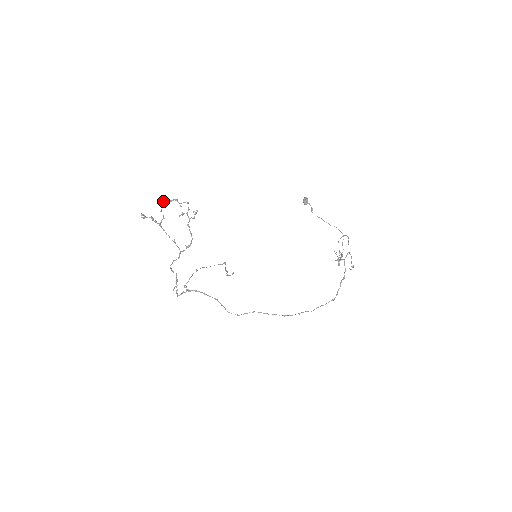
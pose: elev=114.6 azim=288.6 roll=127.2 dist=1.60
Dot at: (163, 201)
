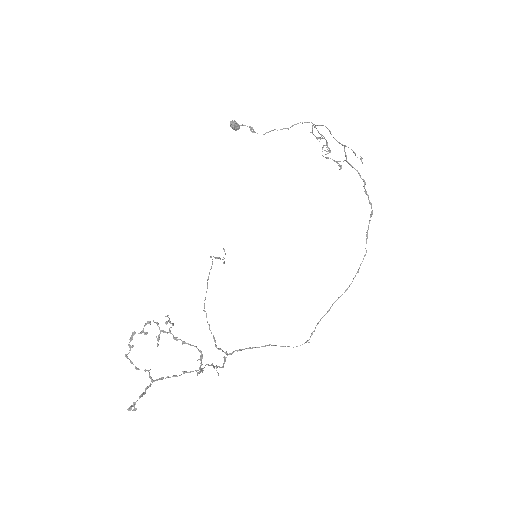
Dot at: (125, 356)
